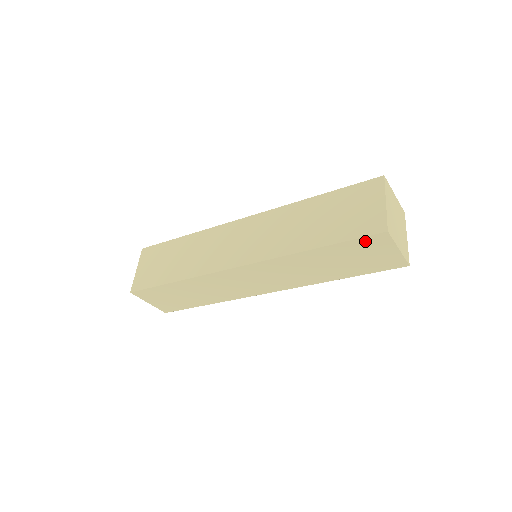
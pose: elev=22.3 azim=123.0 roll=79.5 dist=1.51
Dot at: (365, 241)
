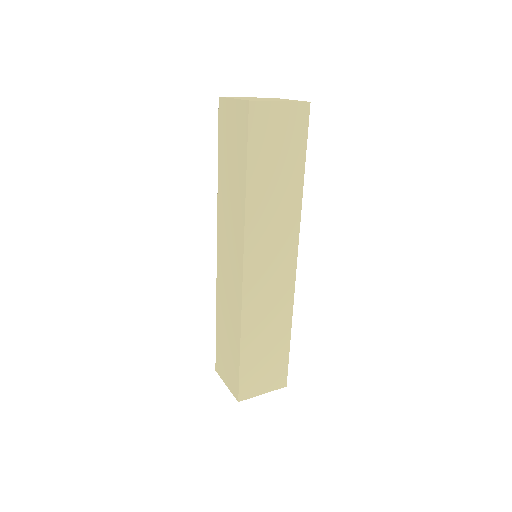
Dot at: (255, 128)
